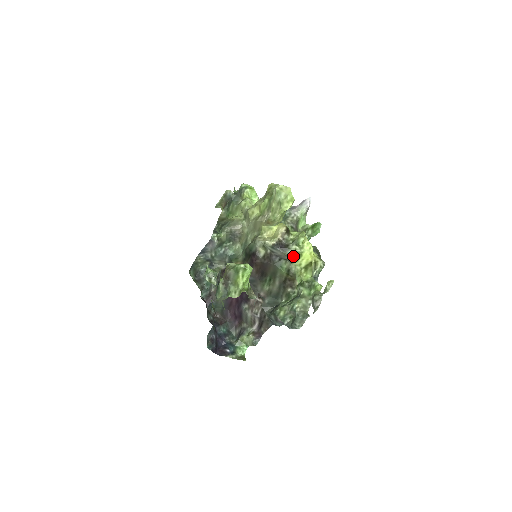
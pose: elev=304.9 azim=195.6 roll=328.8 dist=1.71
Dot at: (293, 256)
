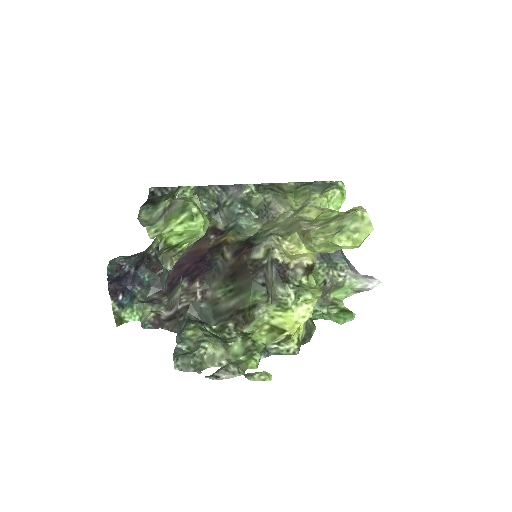
Dot at: (277, 298)
